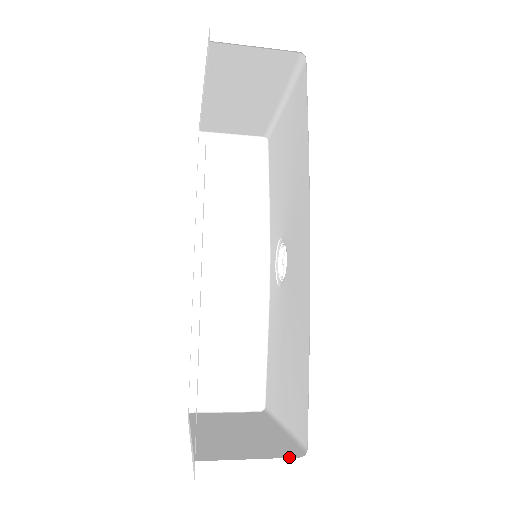
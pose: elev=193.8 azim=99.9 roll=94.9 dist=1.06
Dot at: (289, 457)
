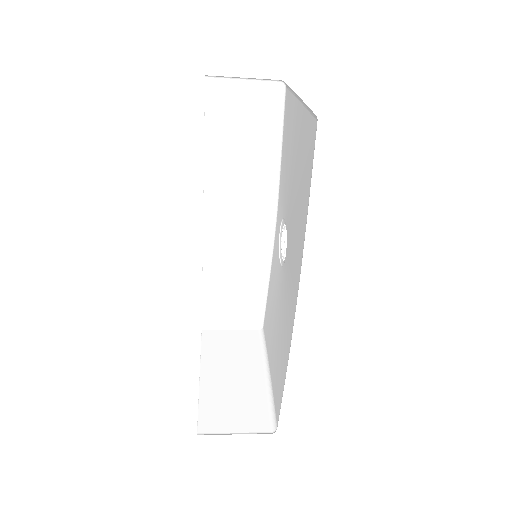
Dot at: (263, 432)
